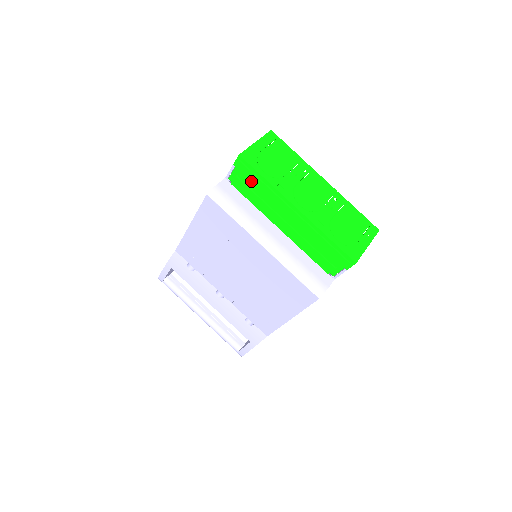
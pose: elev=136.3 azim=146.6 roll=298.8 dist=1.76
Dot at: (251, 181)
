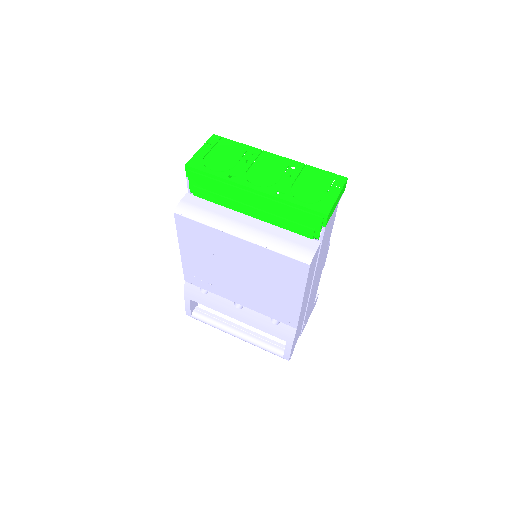
Dot at: (206, 184)
